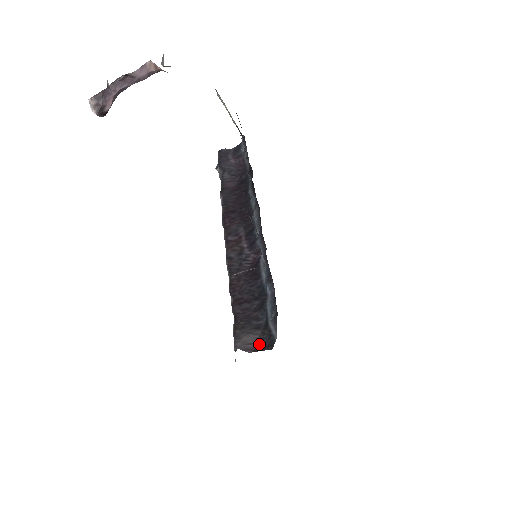
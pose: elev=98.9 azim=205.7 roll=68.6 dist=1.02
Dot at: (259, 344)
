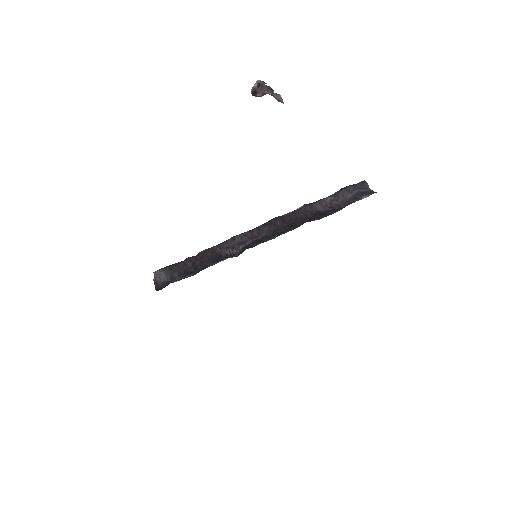
Dot at: (160, 283)
